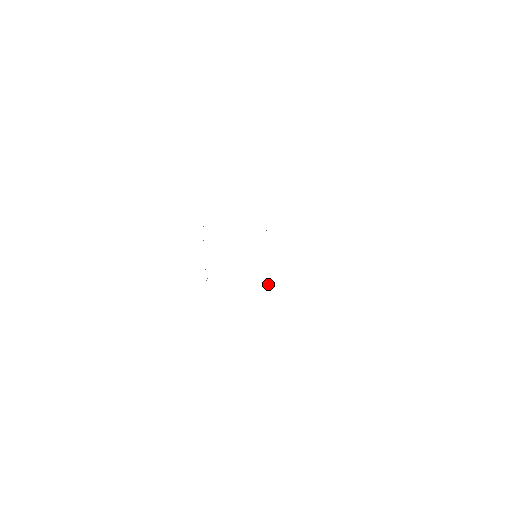
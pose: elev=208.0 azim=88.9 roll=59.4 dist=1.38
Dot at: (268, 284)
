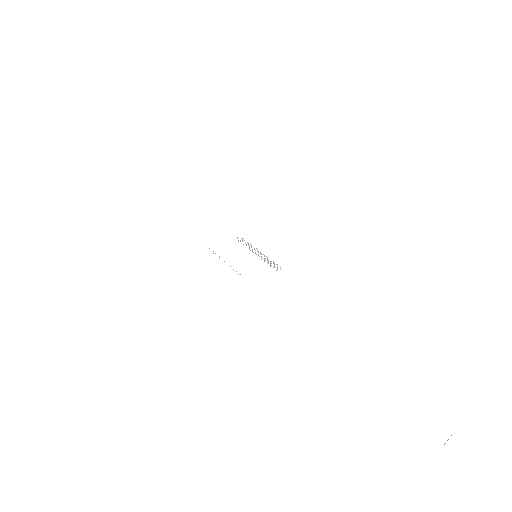
Dot at: (244, 240)
